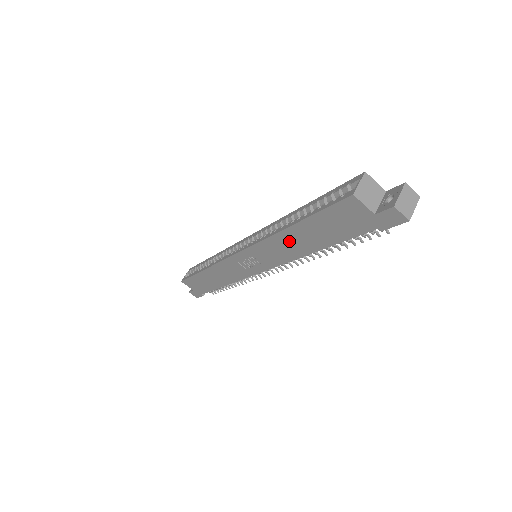
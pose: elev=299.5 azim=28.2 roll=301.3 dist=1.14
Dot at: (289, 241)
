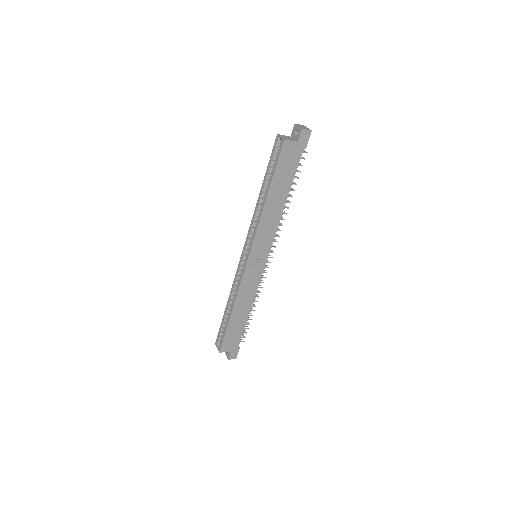
Dot at: (271, 209)
